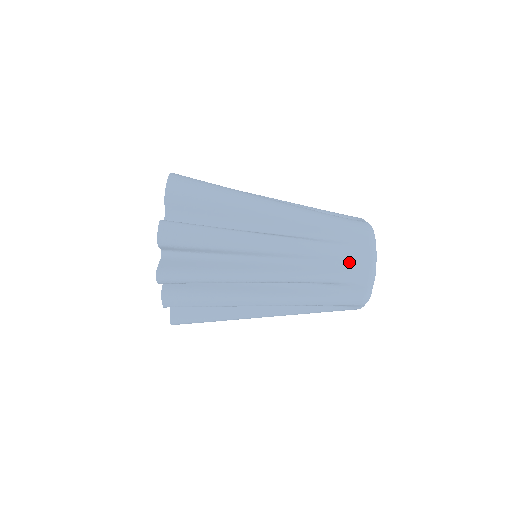
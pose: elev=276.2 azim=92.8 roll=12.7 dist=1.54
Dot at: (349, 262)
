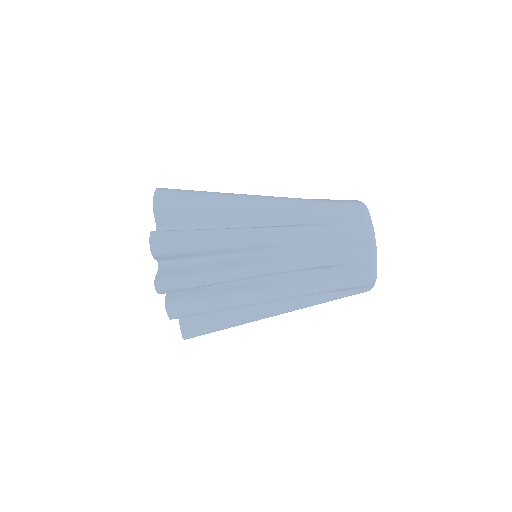
Dot at: (346, 241)
